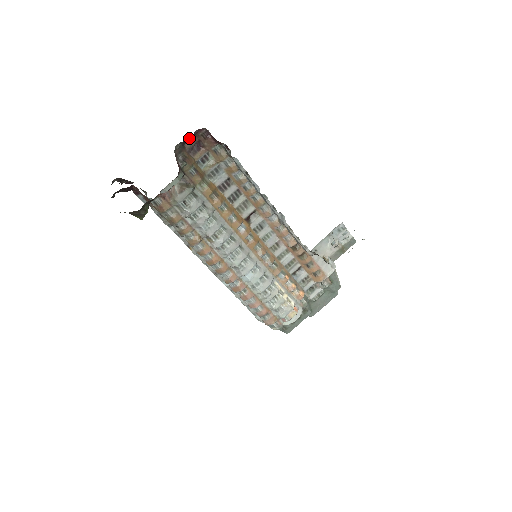
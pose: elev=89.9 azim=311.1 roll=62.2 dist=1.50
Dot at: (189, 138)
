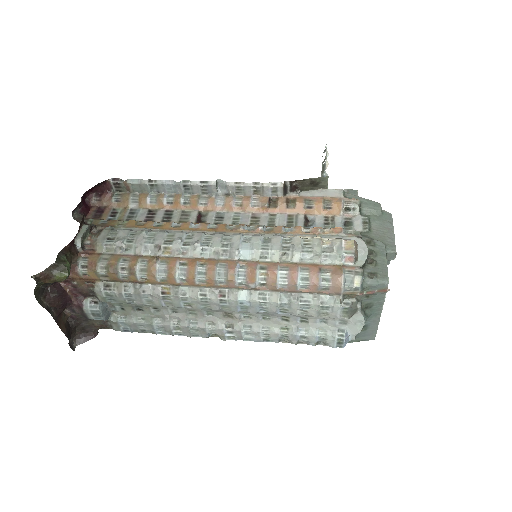
Dot at: (84, 208)
